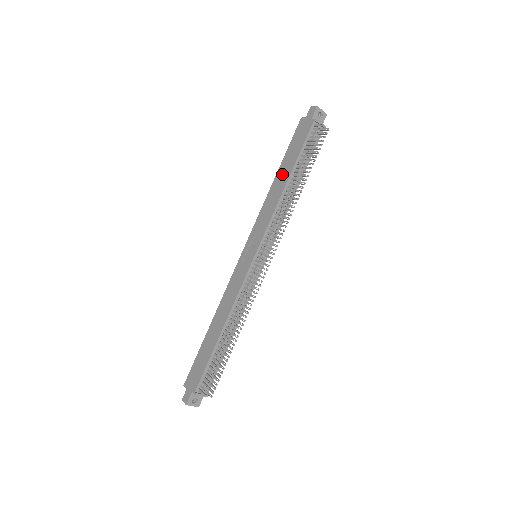
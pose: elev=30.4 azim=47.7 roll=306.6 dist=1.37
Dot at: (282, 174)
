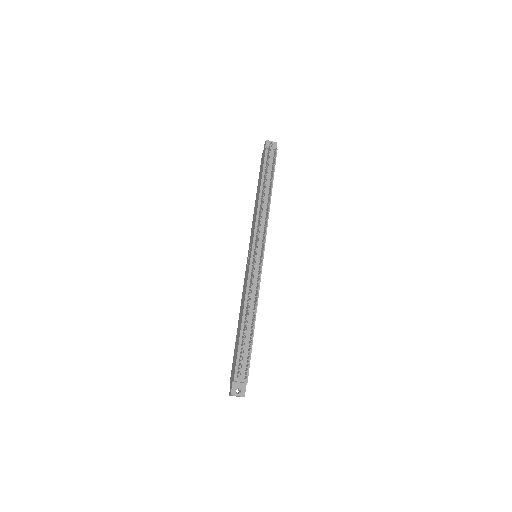
Dot at: (257, 193)
